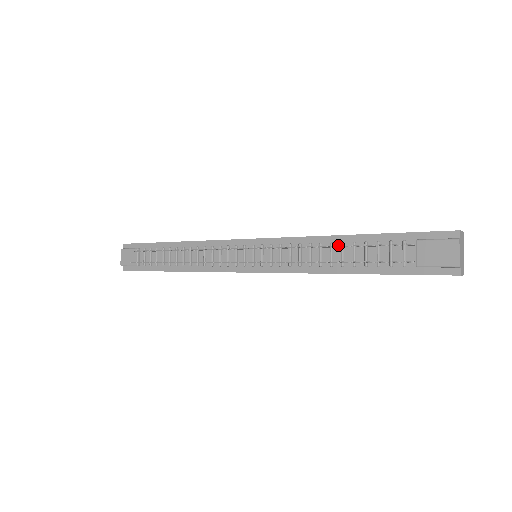
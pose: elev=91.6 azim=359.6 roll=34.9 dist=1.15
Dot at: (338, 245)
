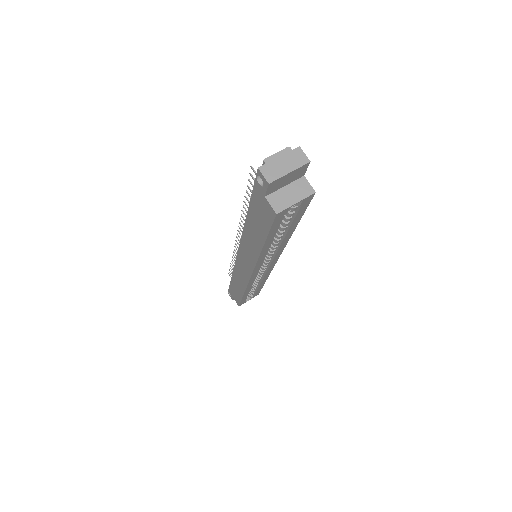
Dot at: occluded
